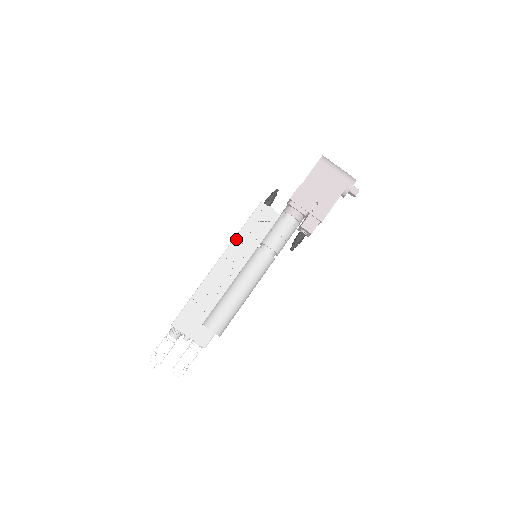
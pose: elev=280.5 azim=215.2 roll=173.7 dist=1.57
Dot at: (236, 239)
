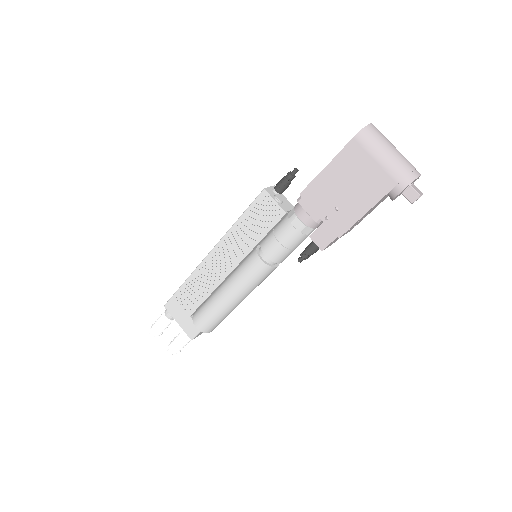
Dot at: (229, 232)
